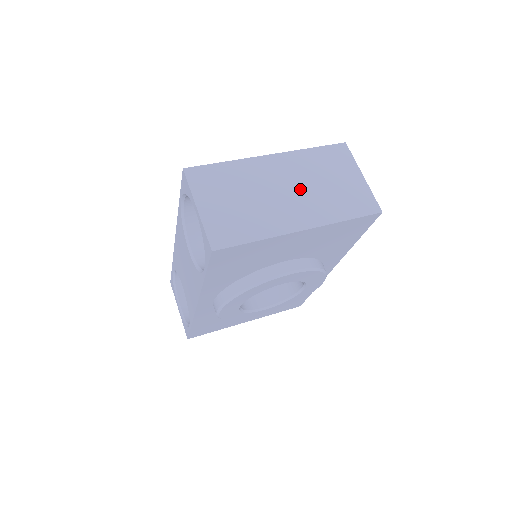
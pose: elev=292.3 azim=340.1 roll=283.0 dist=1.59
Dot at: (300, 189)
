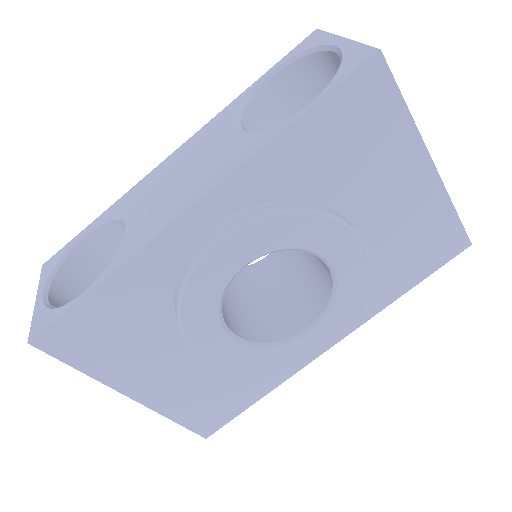
Dot at: occluded
